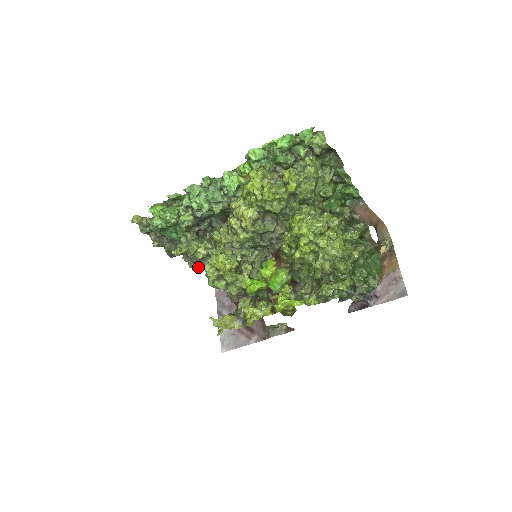
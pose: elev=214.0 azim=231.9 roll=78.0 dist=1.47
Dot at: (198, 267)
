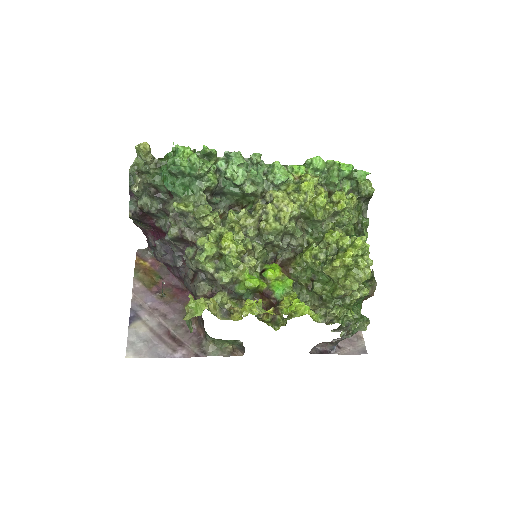
Dot at: (174, 239)
